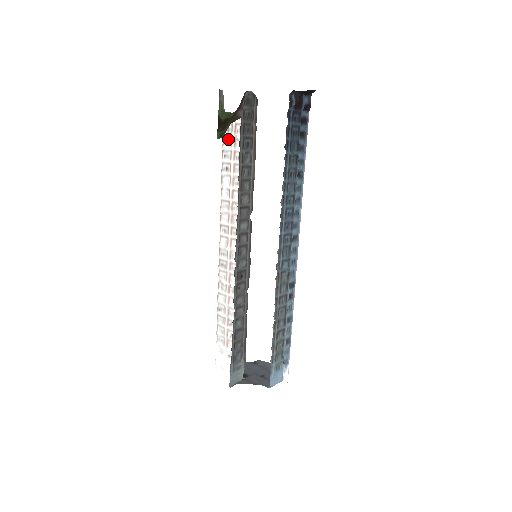
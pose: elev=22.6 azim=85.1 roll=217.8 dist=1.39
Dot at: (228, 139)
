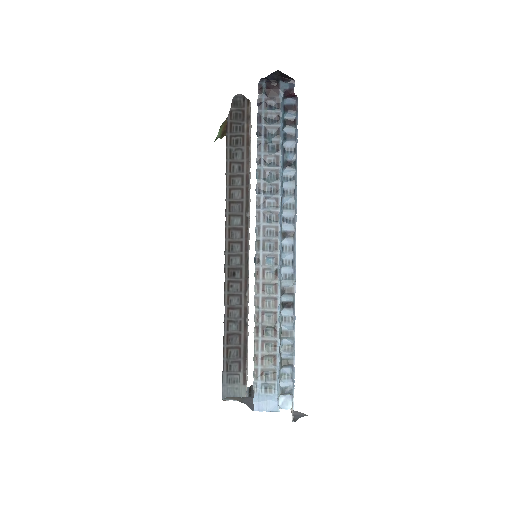
Dot at: occluded
